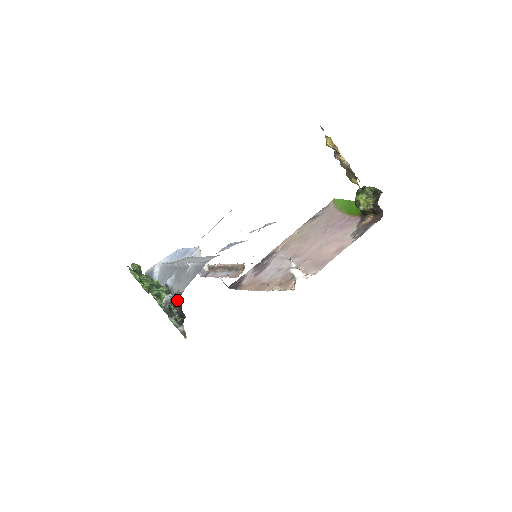
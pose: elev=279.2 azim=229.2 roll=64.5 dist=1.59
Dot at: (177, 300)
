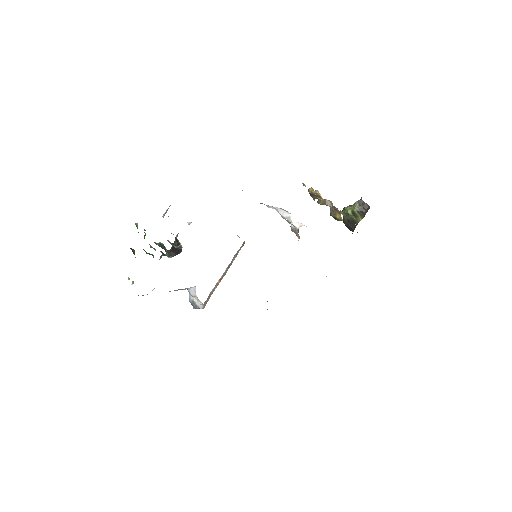
Dot at: (173, 248)
